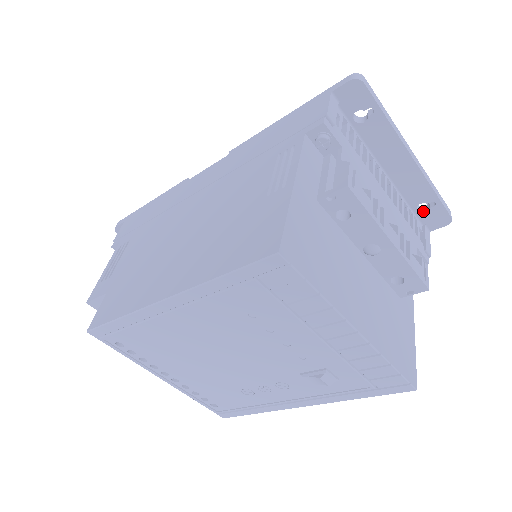
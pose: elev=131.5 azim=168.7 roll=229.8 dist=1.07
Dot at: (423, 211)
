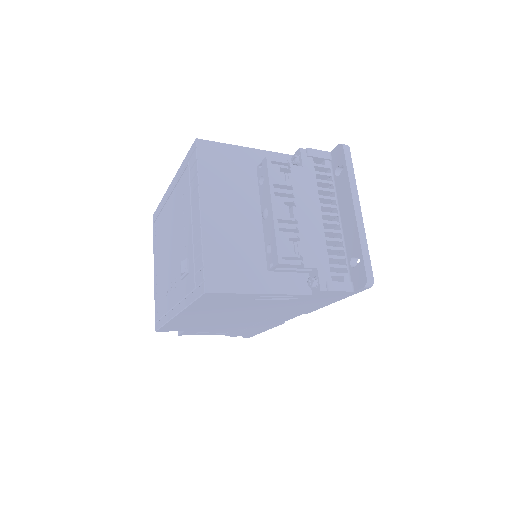
Dot at: (354, 267)
